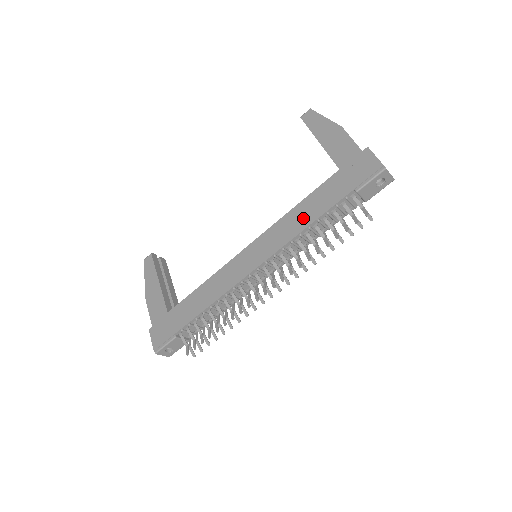
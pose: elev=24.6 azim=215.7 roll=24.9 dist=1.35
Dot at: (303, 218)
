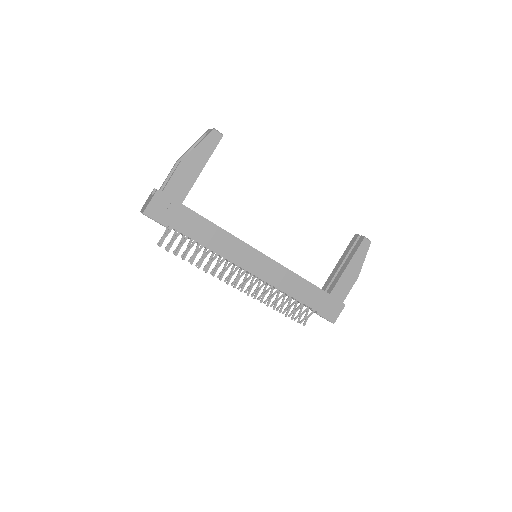
Dot at: (294, 288)
